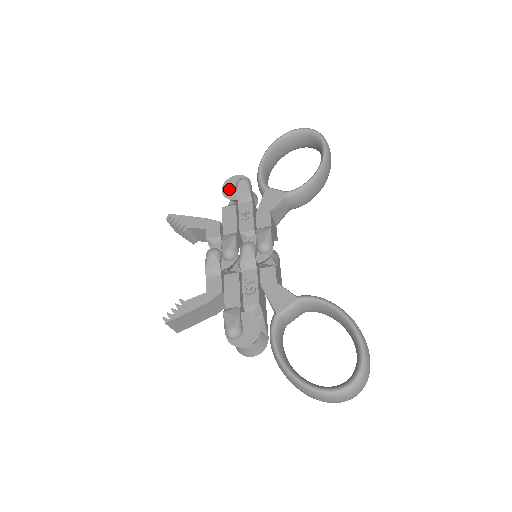
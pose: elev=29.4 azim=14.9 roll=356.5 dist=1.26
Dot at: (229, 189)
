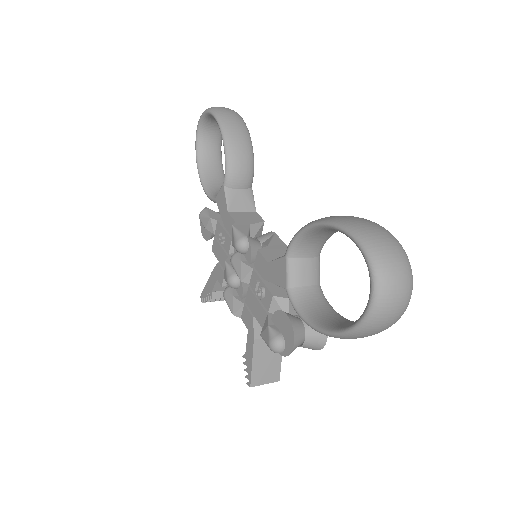
Dot at: (205, 231)
